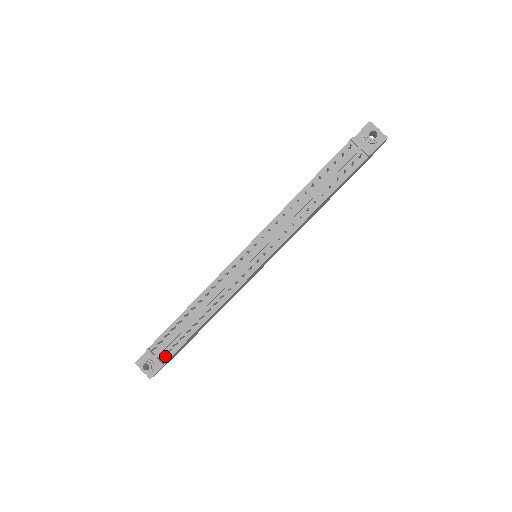
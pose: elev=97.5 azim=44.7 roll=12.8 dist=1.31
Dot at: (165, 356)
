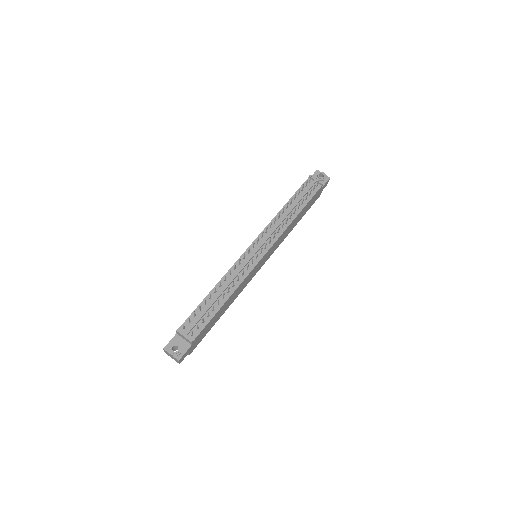
Dot at: (193, 334)
